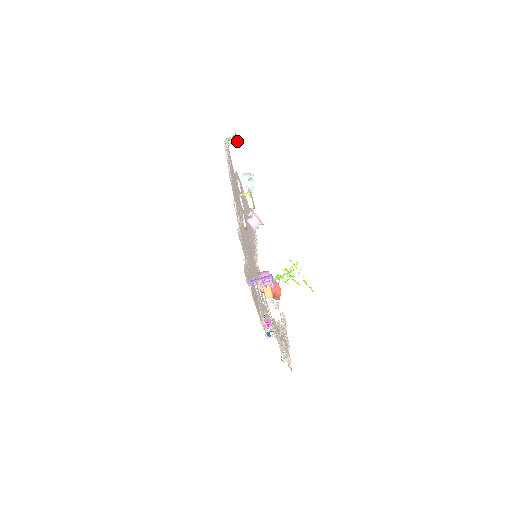
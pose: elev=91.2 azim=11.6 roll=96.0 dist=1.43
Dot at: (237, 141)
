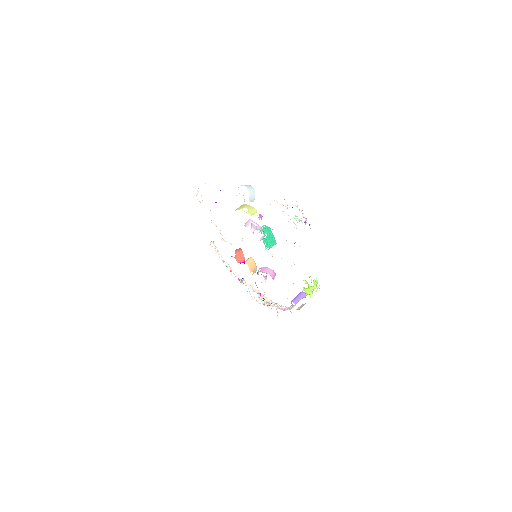
Dot at: occluded
